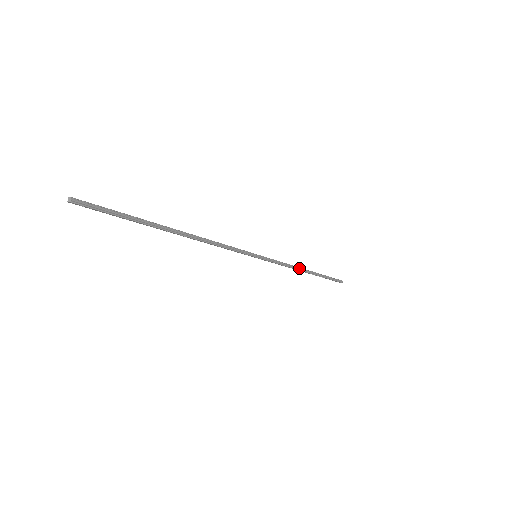
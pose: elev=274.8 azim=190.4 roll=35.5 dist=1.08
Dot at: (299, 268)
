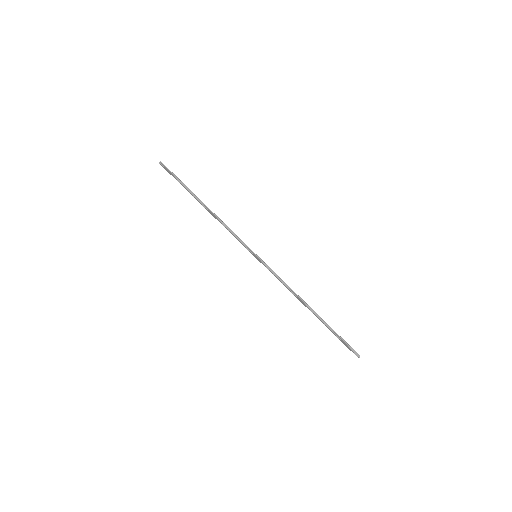
Dot at: (299, 296)
